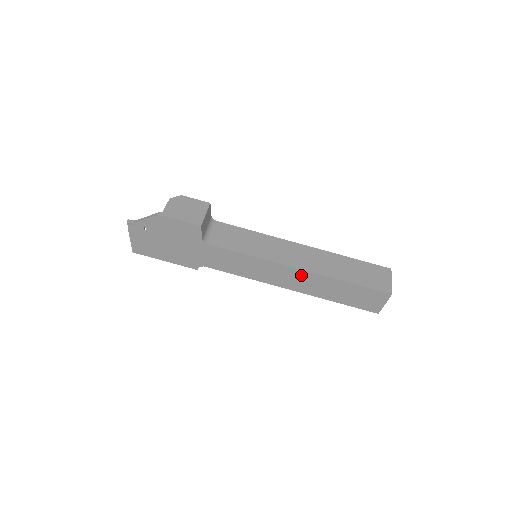
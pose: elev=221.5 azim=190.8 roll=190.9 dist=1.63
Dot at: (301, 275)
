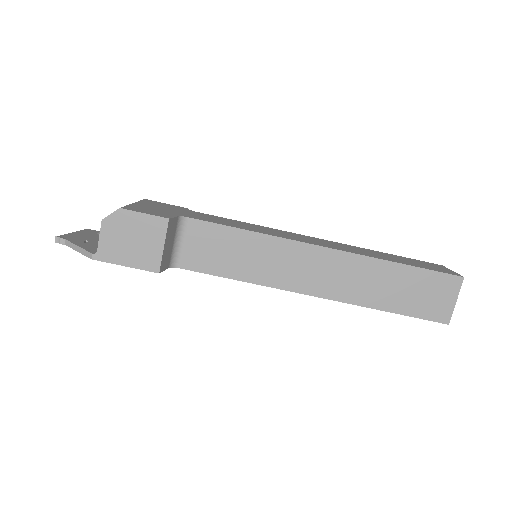
Dot at: occluded
